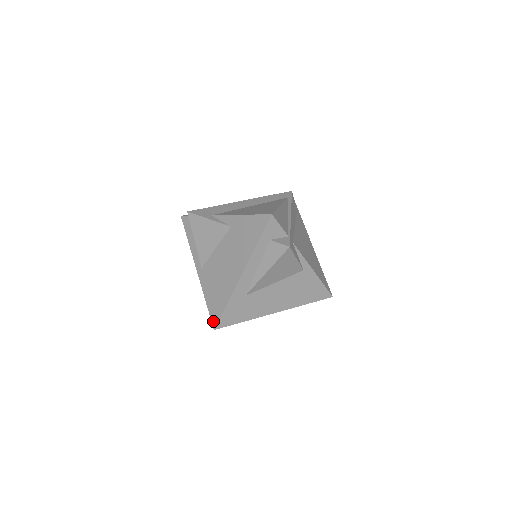
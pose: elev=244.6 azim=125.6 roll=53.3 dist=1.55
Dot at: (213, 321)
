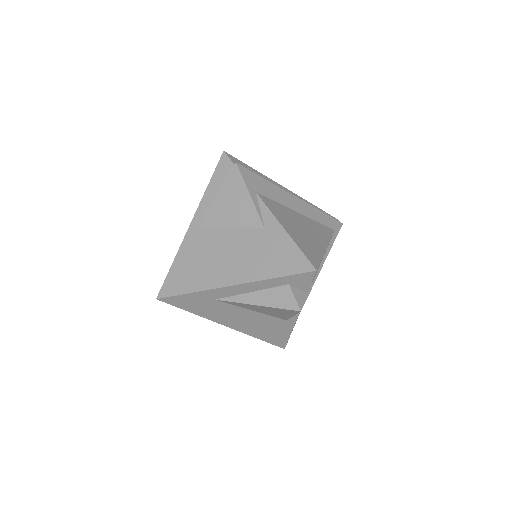
Dot at: (163, 290)
